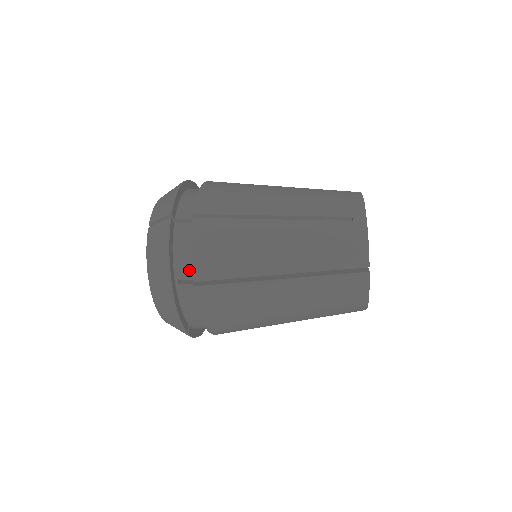
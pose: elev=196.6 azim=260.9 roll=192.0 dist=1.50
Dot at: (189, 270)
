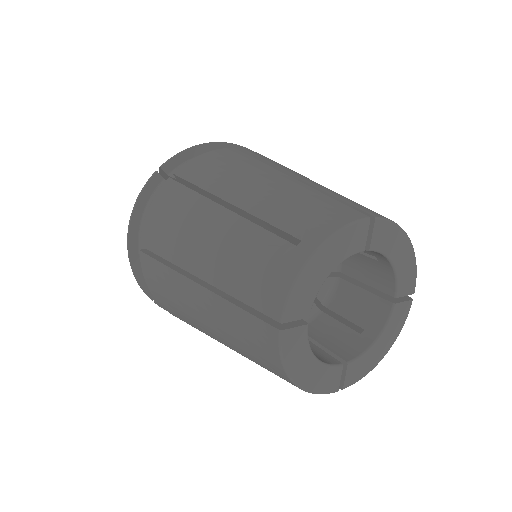
Dot at: occluded
